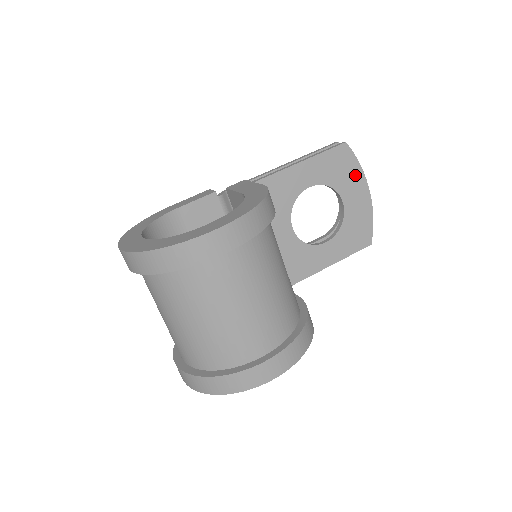
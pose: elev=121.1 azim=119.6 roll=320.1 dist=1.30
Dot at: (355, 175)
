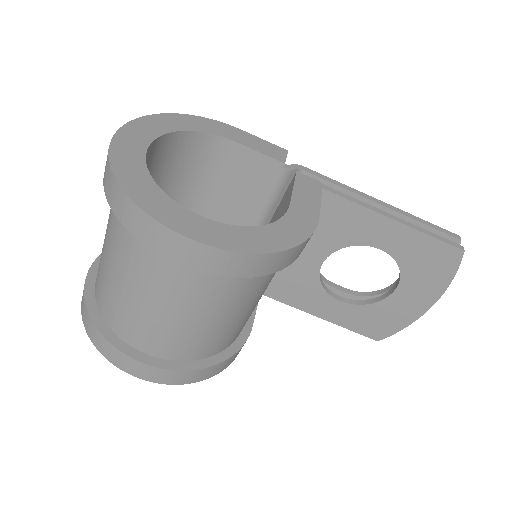
Dot at: (435, 283)
